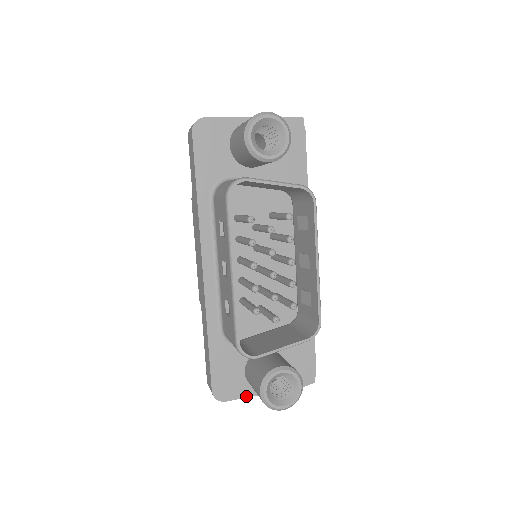
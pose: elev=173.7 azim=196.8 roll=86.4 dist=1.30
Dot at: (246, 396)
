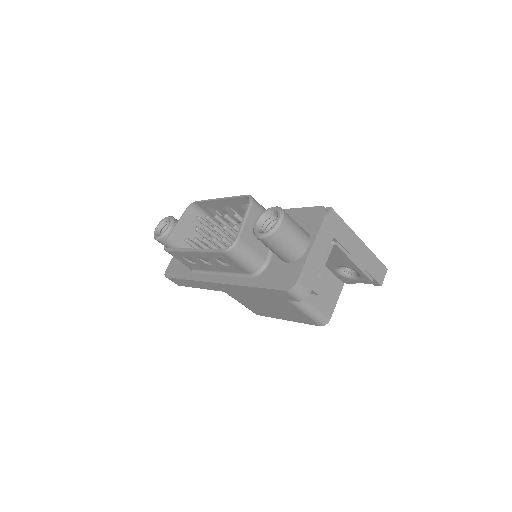
Dot at: (303, 264)
